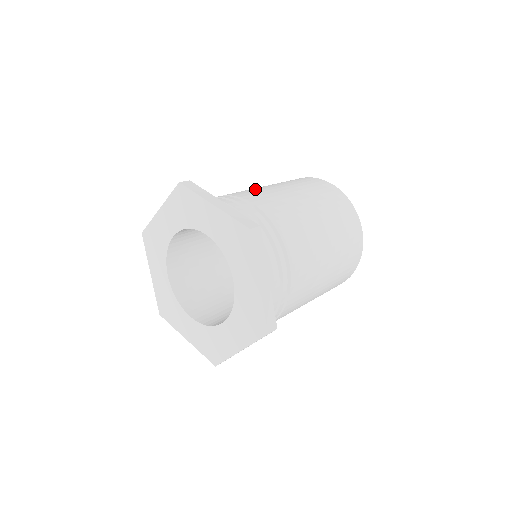
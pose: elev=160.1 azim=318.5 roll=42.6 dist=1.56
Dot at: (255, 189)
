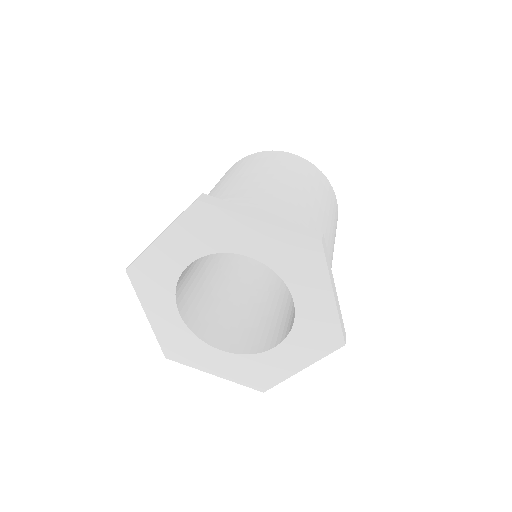
Dot at: (245, 181)
